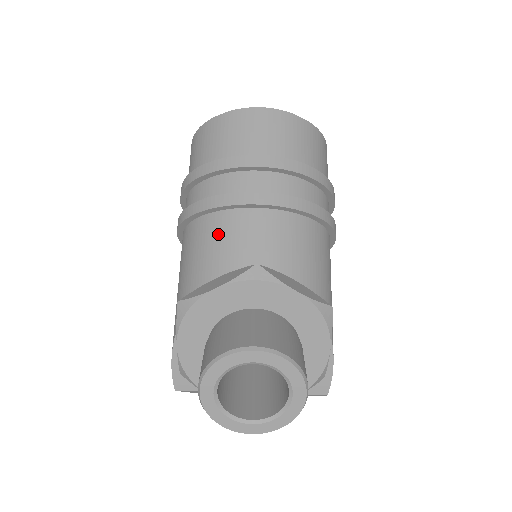
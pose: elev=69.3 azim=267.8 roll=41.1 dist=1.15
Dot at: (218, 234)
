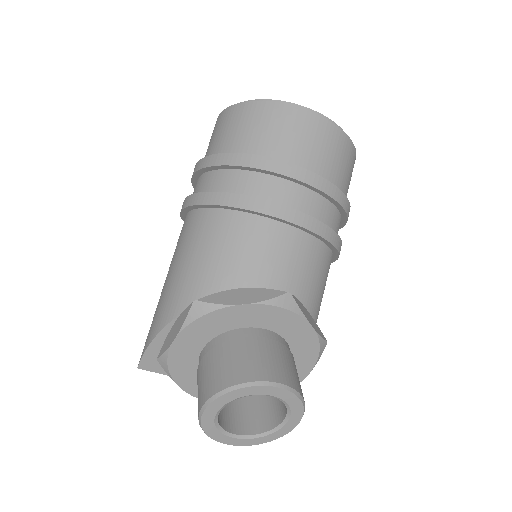
Dot at: (252, 240)
